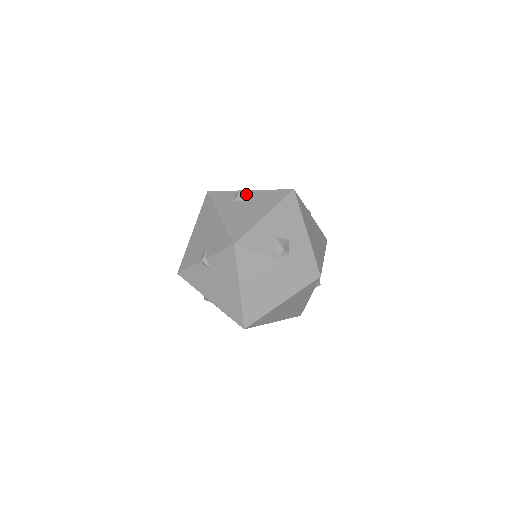
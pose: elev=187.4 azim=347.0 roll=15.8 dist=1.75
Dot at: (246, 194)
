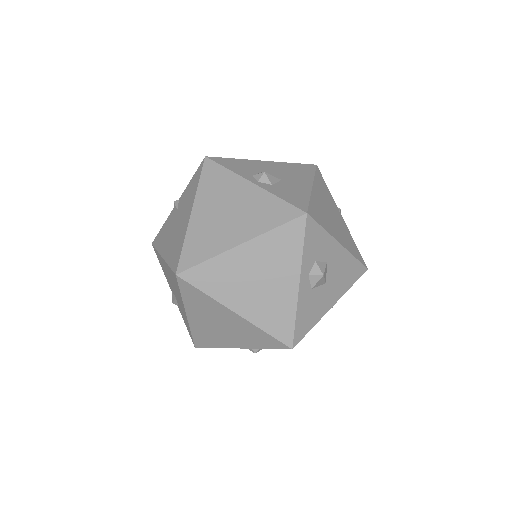
Dot at: occluded
